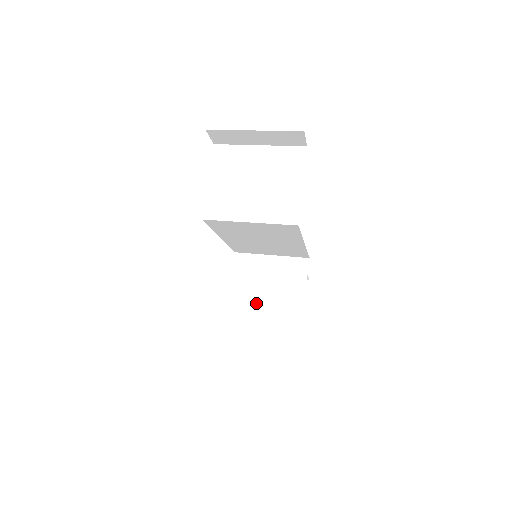
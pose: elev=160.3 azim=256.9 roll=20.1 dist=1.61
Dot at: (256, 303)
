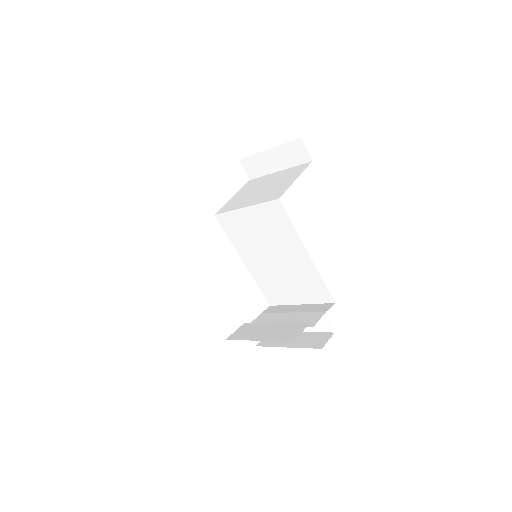
Dot at: (262, 330)
